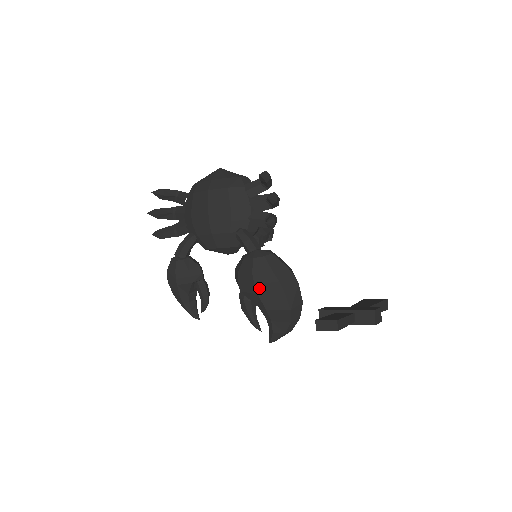
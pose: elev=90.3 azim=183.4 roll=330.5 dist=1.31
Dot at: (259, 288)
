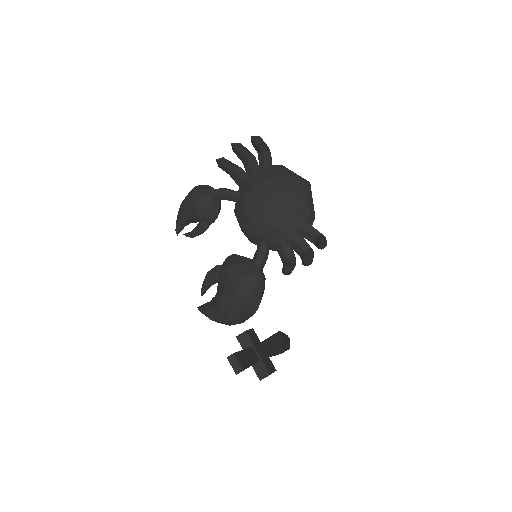
Dot at: (230, 291)
